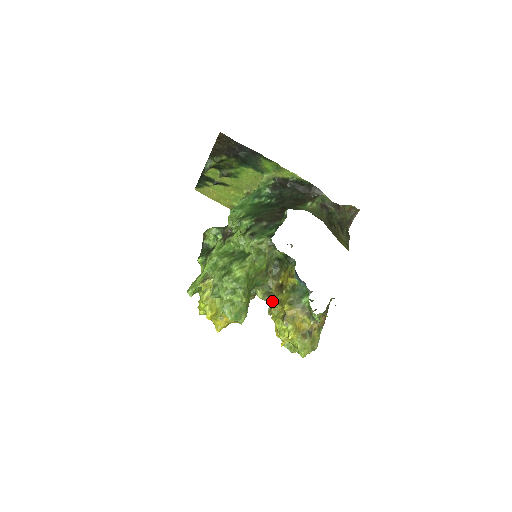
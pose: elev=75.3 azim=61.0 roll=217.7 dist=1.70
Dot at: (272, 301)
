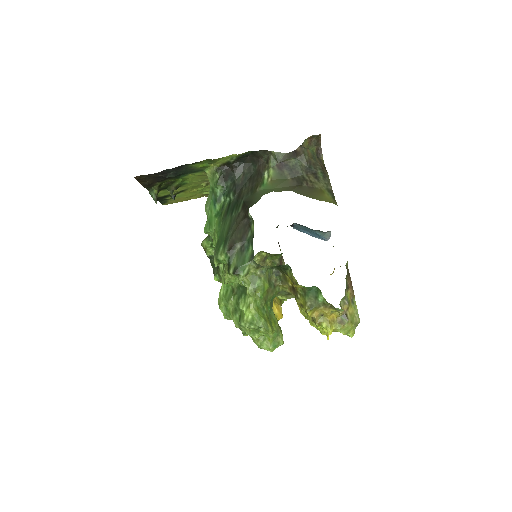
Dot at: occluded
